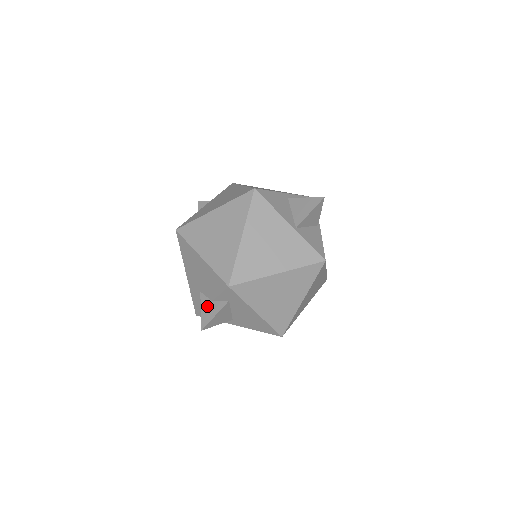
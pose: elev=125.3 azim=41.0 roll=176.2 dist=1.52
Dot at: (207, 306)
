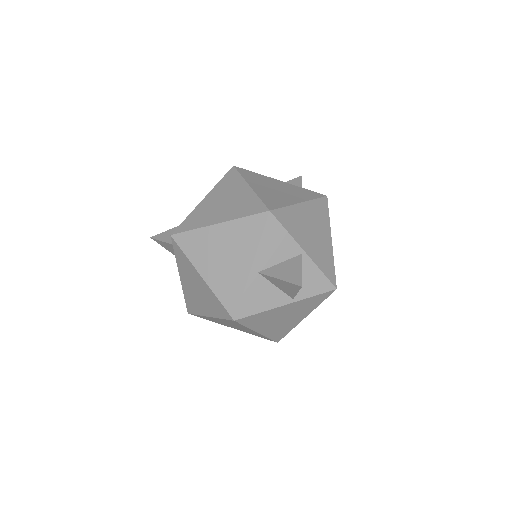
Dot at: occluded
